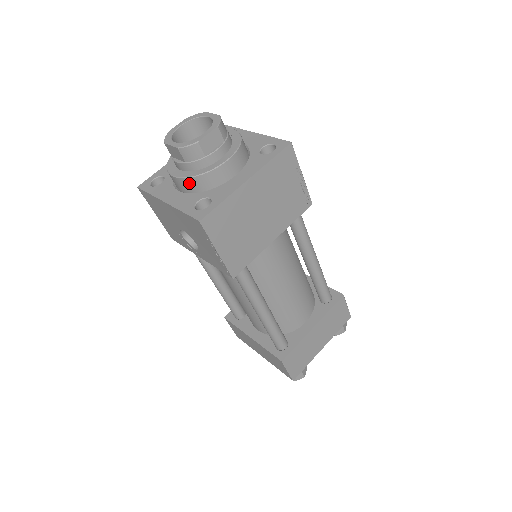
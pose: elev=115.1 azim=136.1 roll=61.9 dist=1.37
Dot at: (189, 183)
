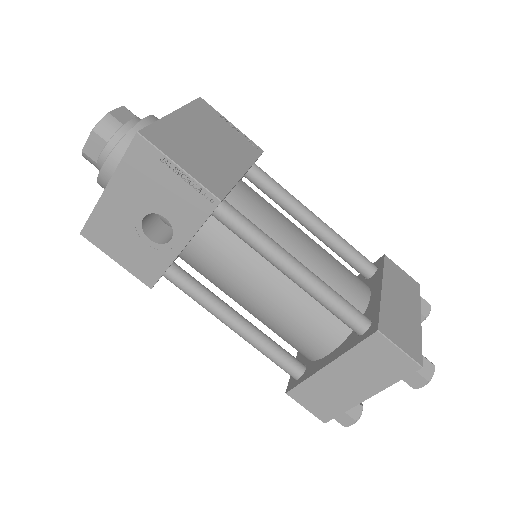
Dot at: (120, 153)
